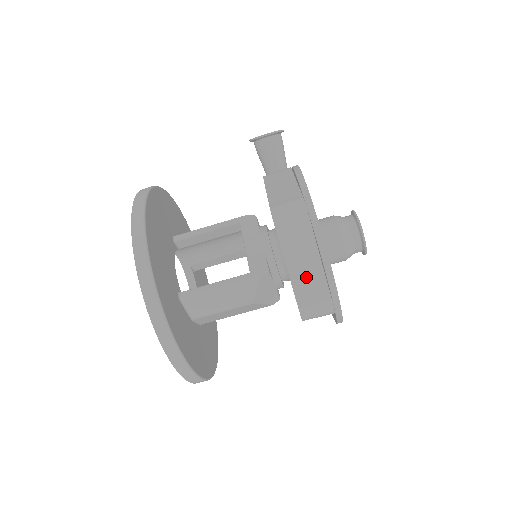
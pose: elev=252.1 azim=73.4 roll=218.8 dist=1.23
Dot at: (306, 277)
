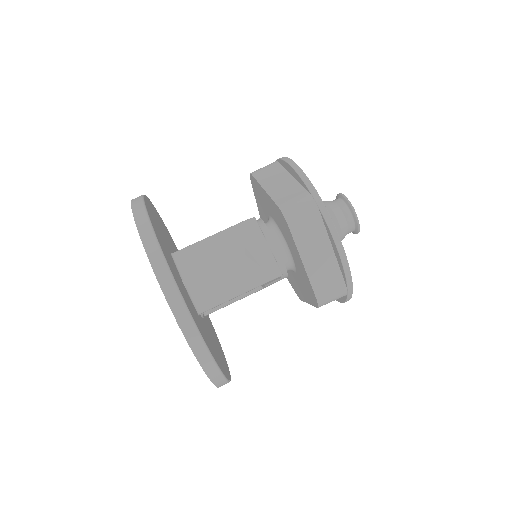
Dot at: (281, 188)
